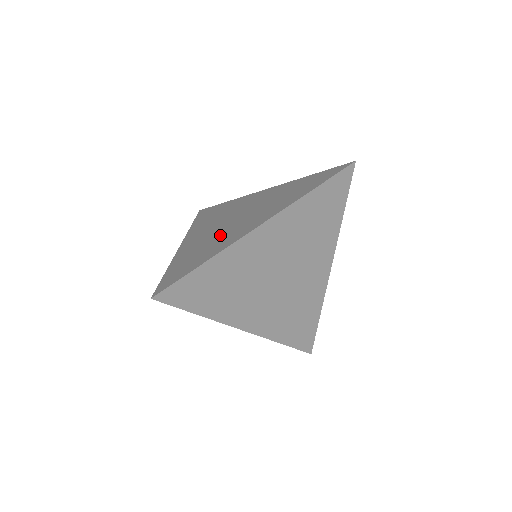
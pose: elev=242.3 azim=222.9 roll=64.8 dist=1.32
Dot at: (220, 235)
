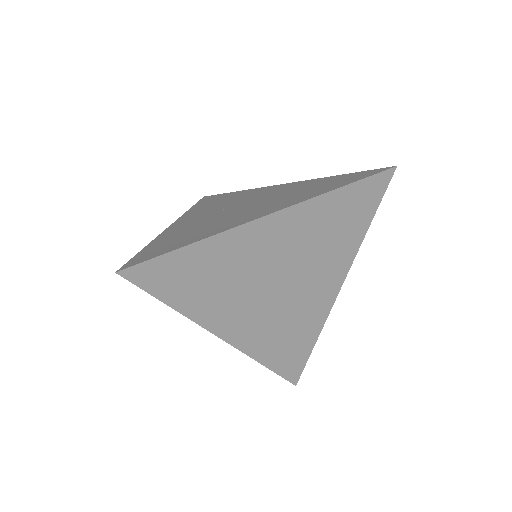
Dot at: (219, 219)
